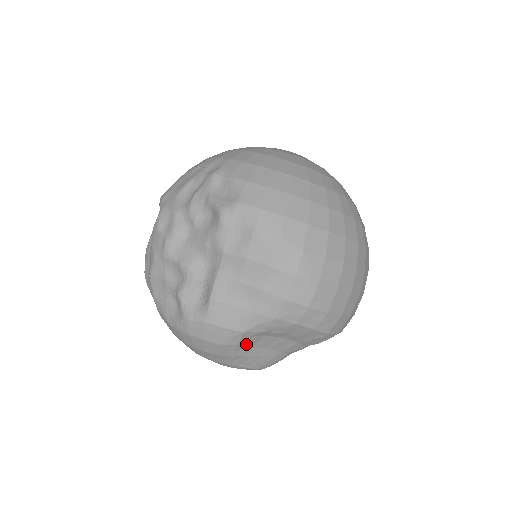
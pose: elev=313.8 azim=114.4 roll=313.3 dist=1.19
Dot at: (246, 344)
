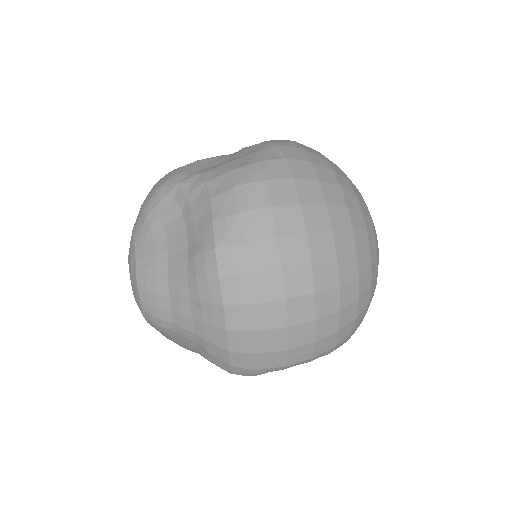
Dot at: (166, 210)
